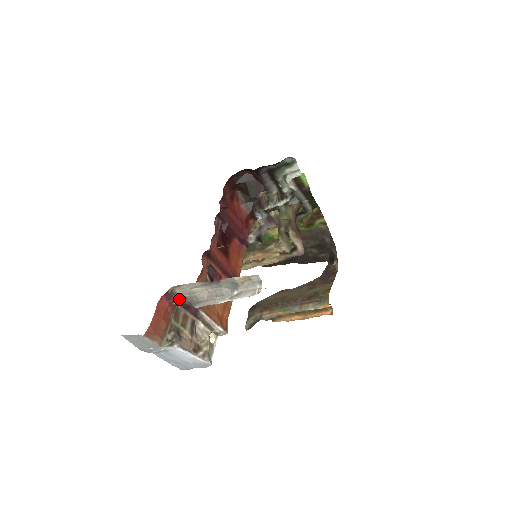
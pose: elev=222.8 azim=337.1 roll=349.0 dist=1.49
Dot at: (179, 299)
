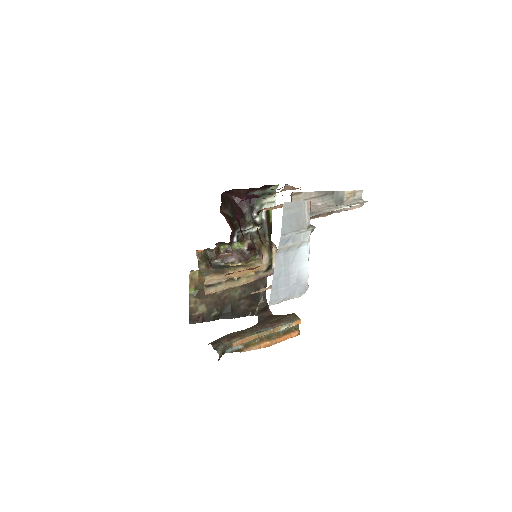
Dot at: occluded
